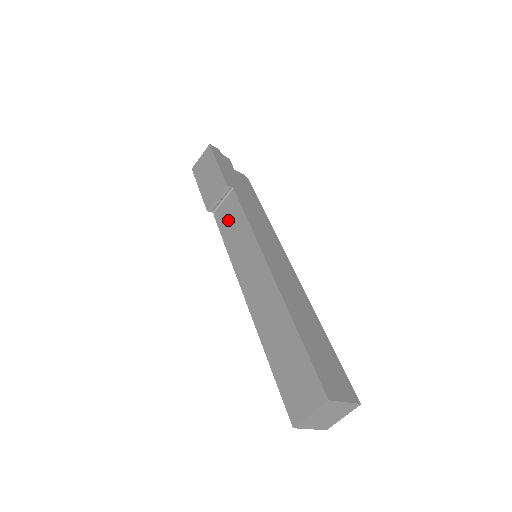
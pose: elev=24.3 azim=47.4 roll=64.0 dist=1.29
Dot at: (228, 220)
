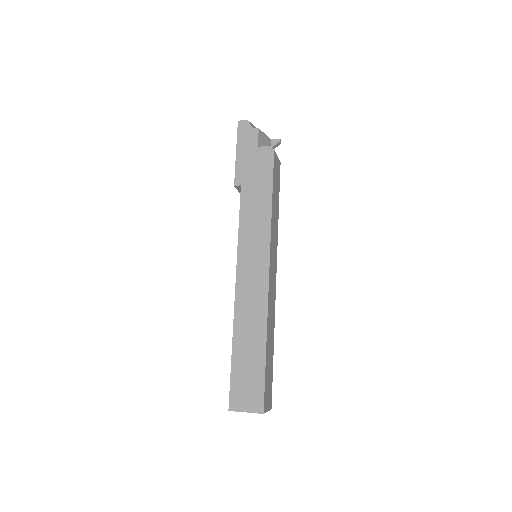
Dot at: occluded
